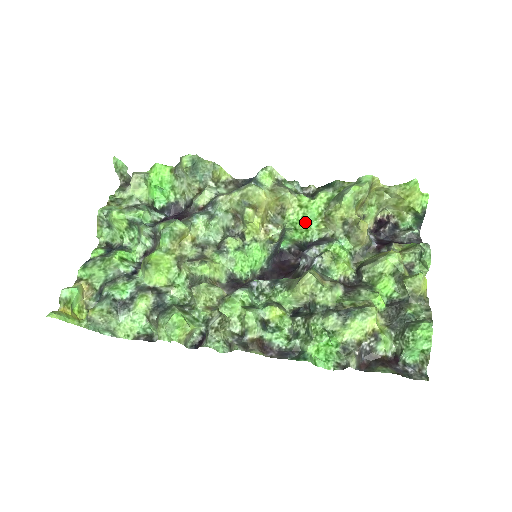
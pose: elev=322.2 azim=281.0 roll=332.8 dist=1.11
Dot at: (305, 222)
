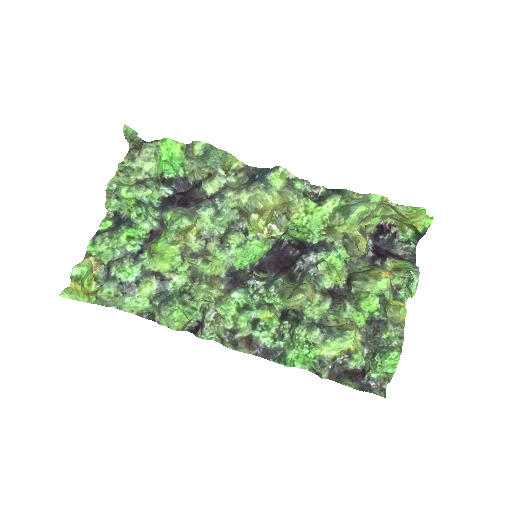
Dot at: (308, 228)
